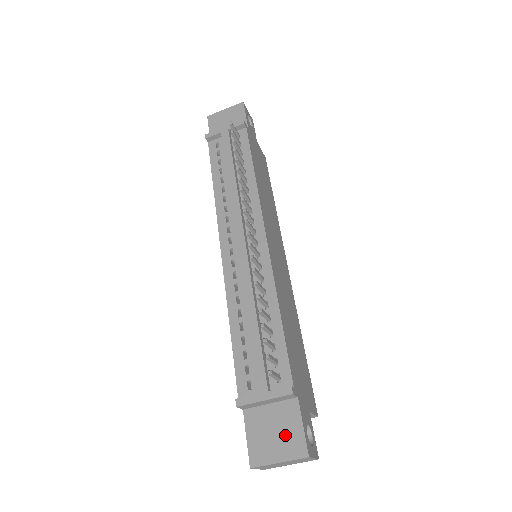
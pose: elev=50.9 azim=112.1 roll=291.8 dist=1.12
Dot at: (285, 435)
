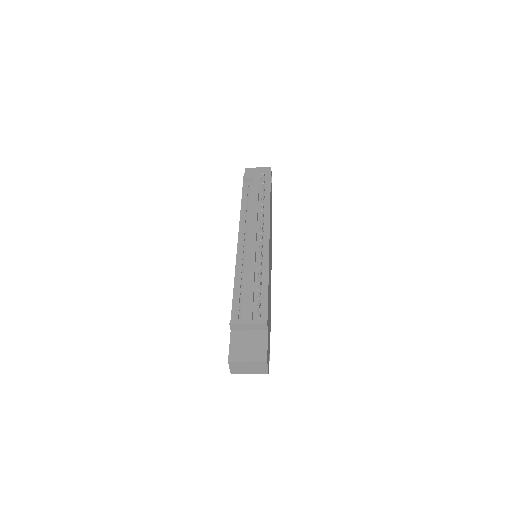
Dot at: (255, 348)
